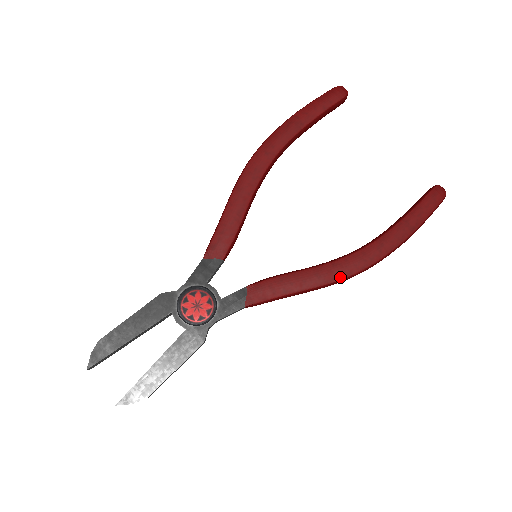
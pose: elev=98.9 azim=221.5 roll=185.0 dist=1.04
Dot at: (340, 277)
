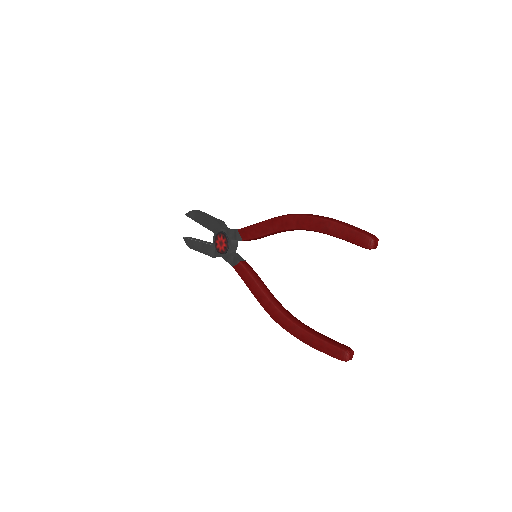
Dot at: (267, 311)
